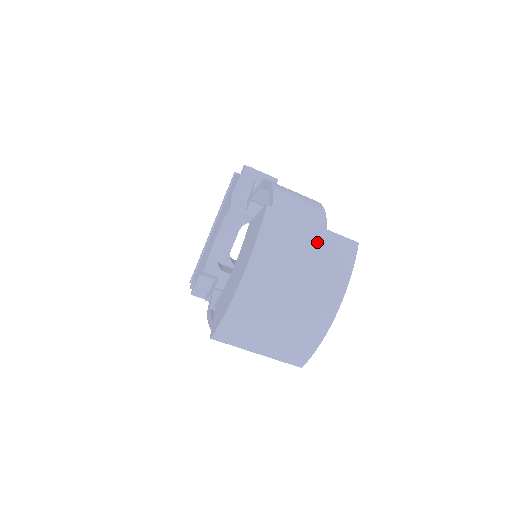
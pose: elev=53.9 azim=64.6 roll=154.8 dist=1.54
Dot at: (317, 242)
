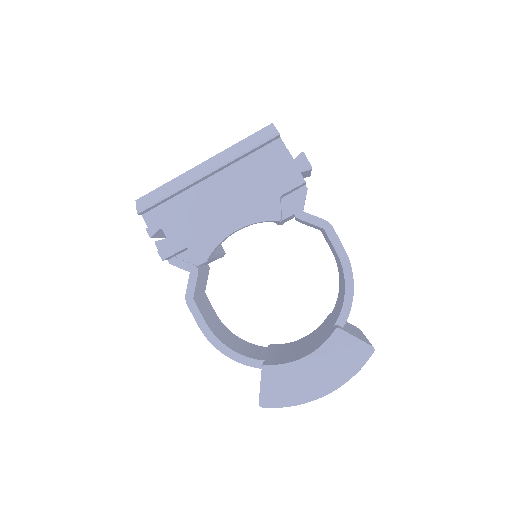
Dot at: occluded
